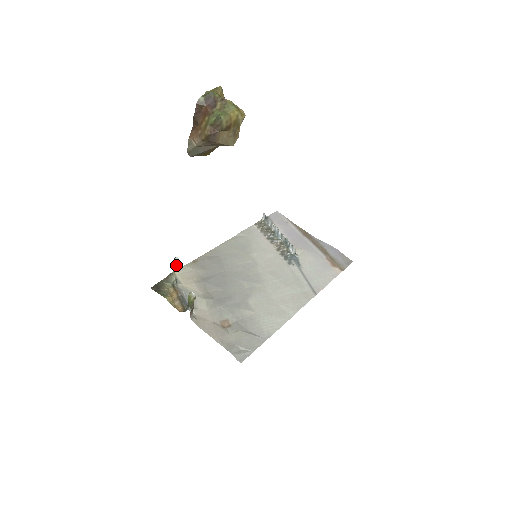
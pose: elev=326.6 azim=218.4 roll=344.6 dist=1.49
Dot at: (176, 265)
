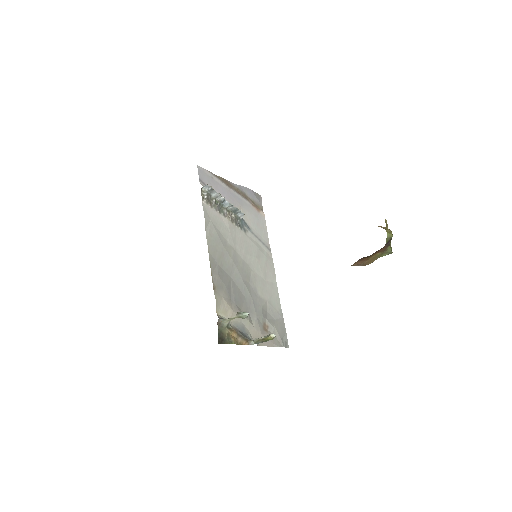
Dot at: occluded
